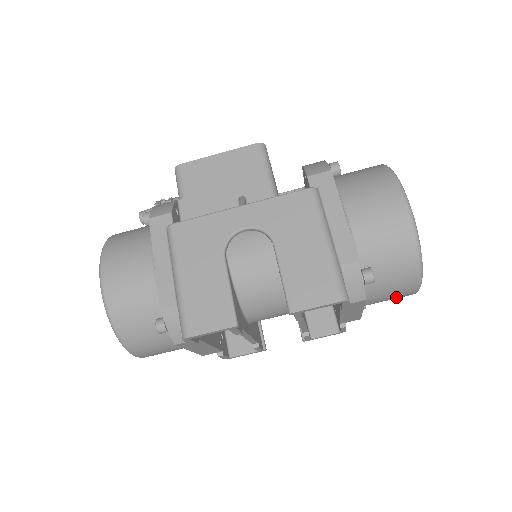
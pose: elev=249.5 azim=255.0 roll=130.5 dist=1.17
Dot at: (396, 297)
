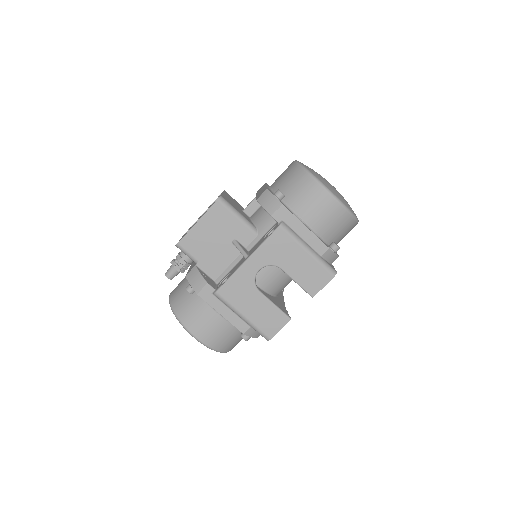
Dot at: occluded
